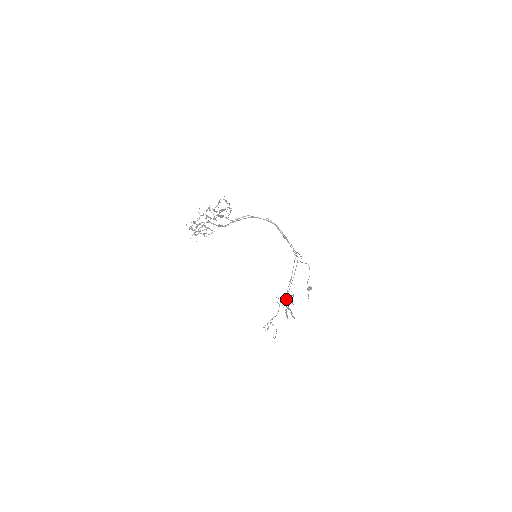
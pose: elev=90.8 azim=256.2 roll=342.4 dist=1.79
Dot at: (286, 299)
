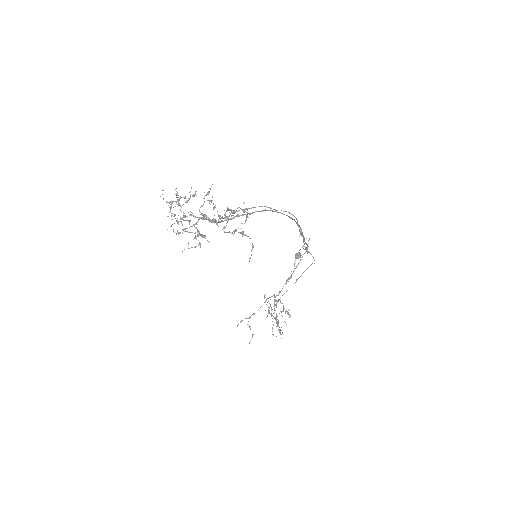
Dot at: (276, 305)
